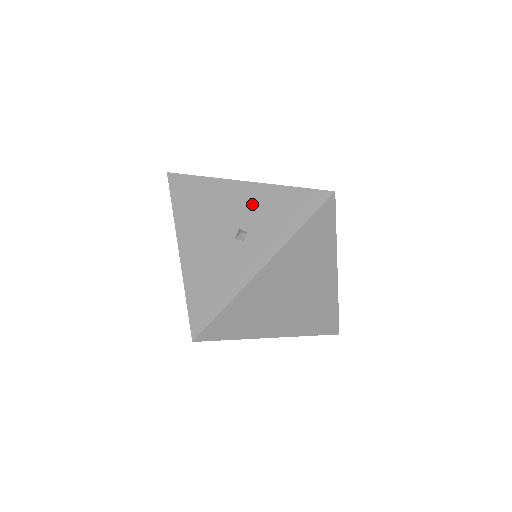
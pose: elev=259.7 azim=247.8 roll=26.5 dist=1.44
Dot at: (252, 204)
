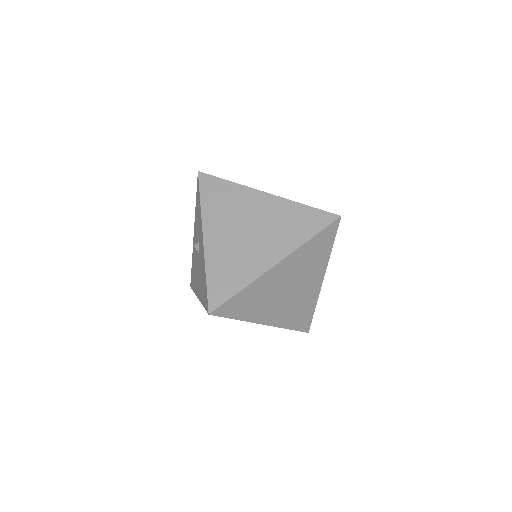
Dot at: (196, 232)
